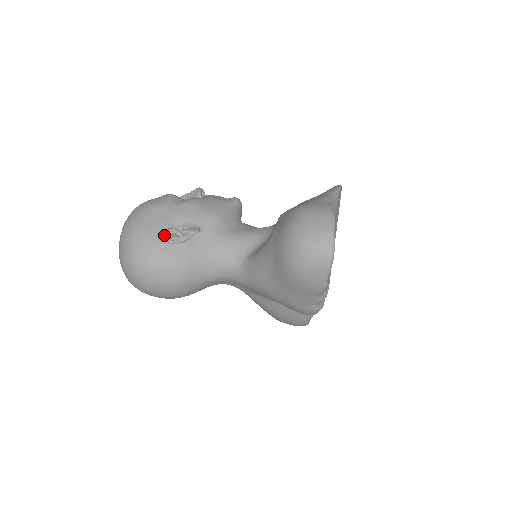
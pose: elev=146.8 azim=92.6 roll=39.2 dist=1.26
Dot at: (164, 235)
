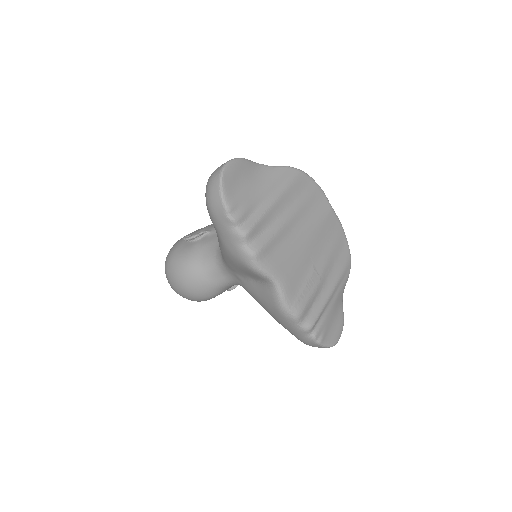
Dot at: occluded
